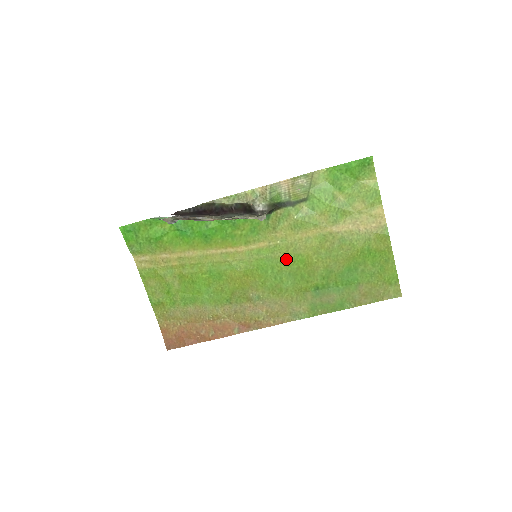
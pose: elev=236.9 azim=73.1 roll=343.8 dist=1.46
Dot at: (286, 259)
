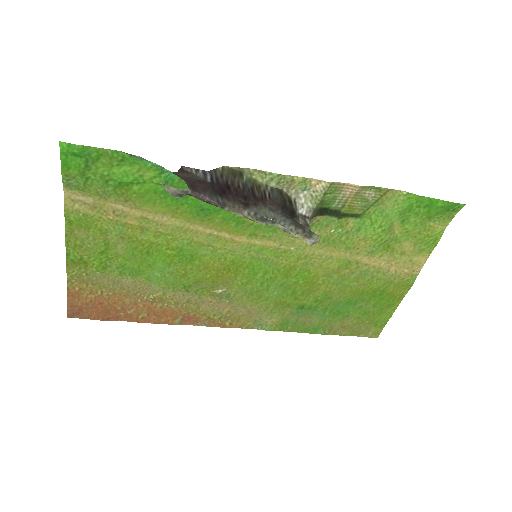
Dot at: (288, 269)
